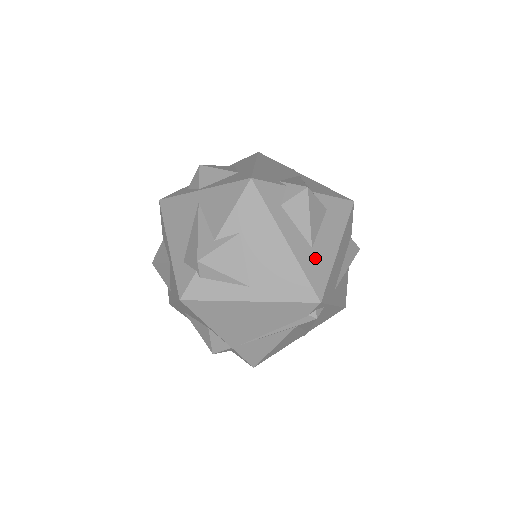
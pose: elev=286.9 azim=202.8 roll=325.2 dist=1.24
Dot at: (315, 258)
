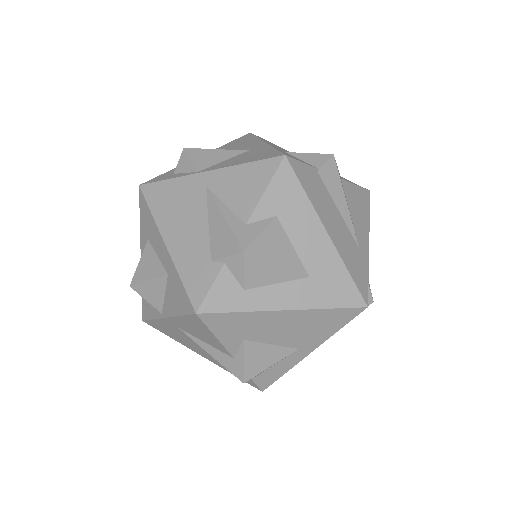
Dot at: (322, 281)
